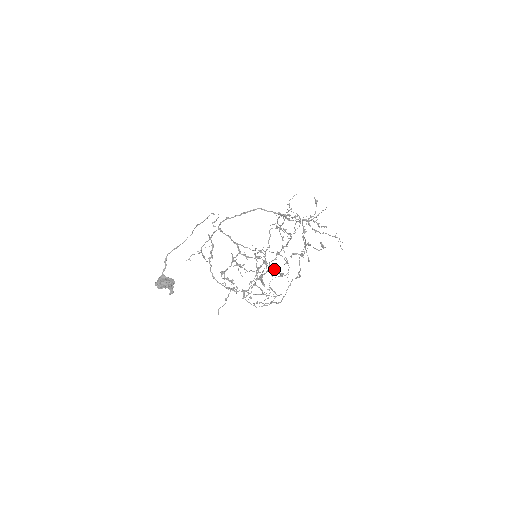
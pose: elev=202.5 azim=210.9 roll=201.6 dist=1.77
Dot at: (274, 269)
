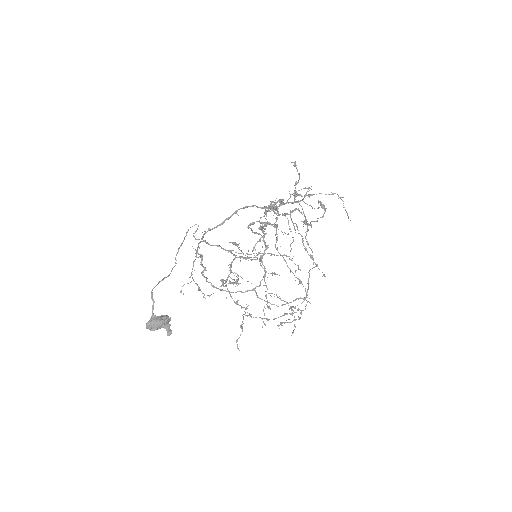
Dot at: (271, 205)
